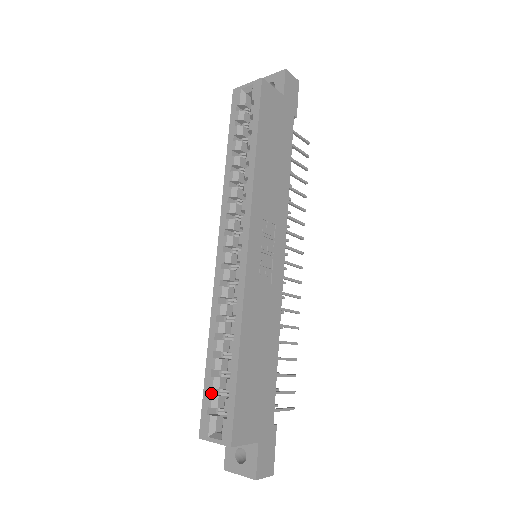
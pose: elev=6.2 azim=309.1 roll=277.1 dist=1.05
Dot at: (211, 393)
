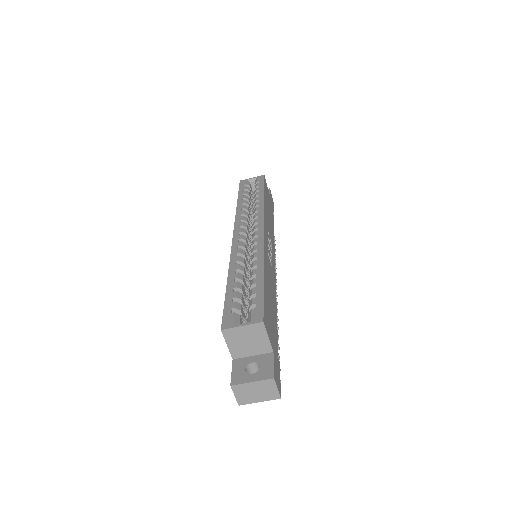
Dot at: (232, 303)
